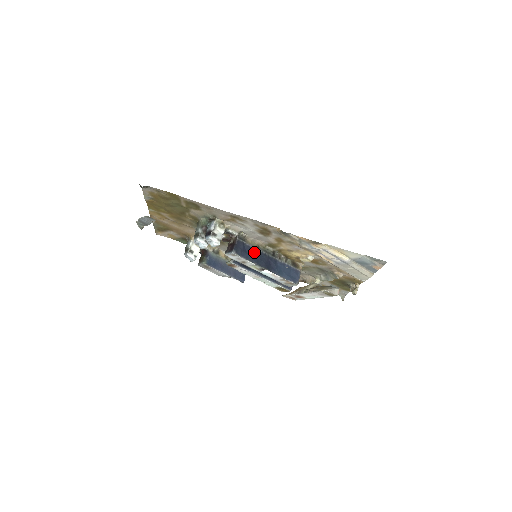
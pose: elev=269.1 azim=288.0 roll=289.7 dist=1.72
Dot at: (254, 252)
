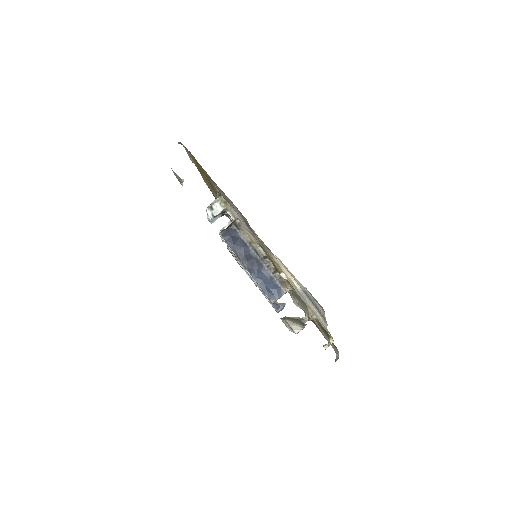
Dot at: (242, 244)
